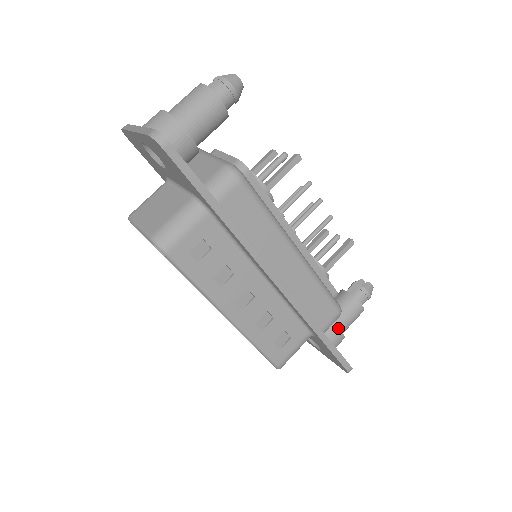
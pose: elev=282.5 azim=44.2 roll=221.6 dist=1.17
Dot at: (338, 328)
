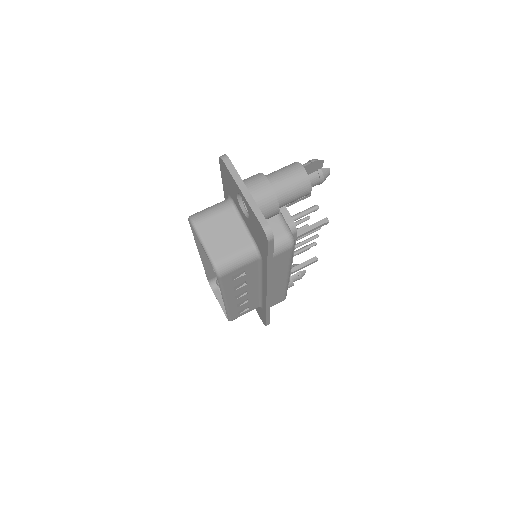
Dot at: occluded
